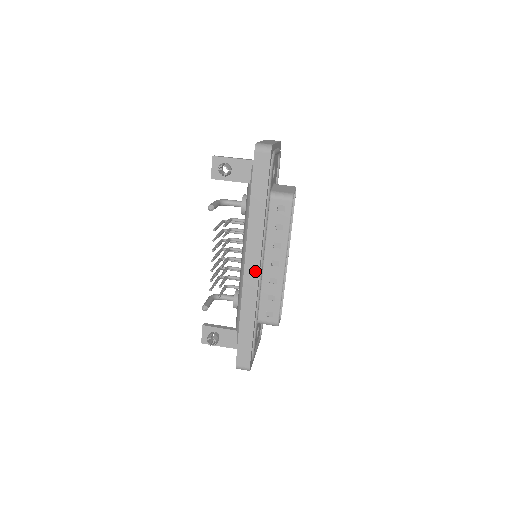
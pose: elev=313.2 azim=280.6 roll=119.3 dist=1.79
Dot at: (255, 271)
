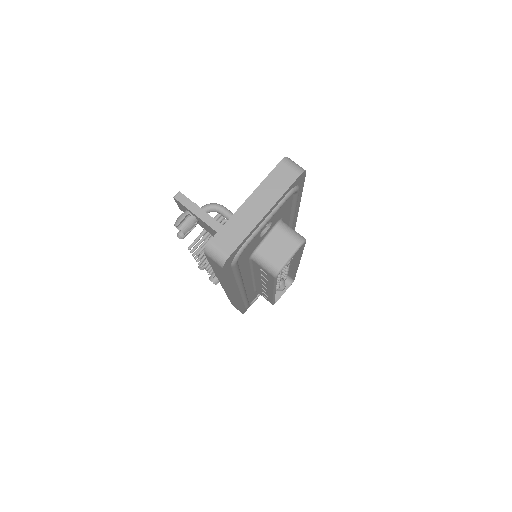
Dot at: (232, 295)
